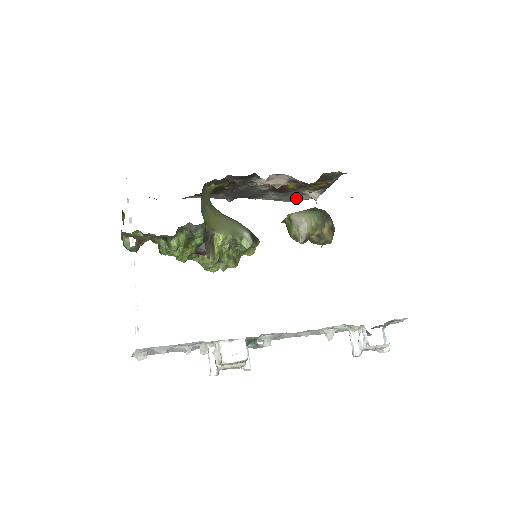
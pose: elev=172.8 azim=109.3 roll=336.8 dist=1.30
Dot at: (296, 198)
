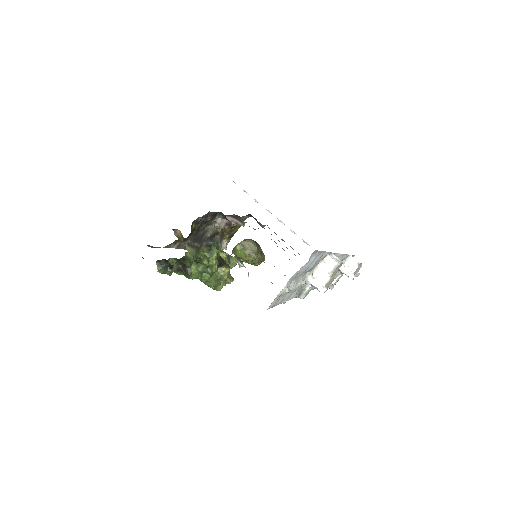
Dot at: occluded
